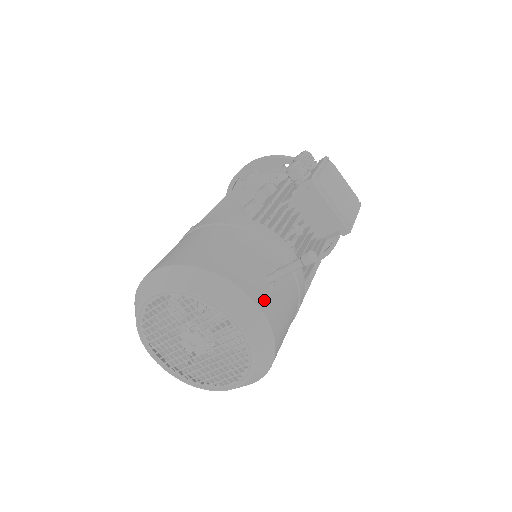
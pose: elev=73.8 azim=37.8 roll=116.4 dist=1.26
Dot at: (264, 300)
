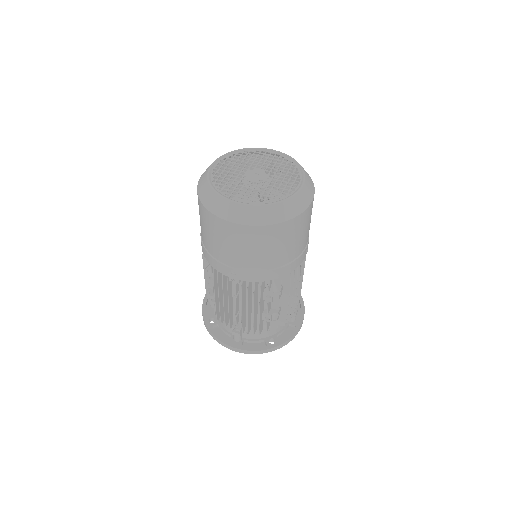
Dot at: (278, 164)
